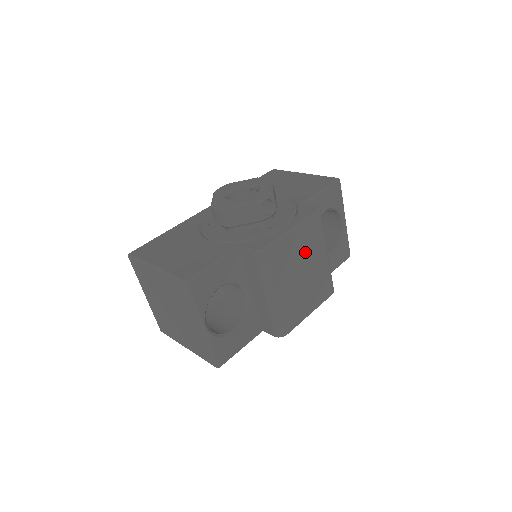
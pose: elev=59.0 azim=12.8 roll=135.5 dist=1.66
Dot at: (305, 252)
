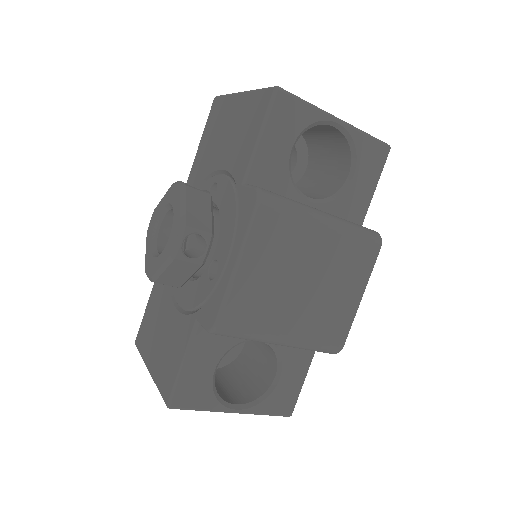
Dot at: (285, 262)
